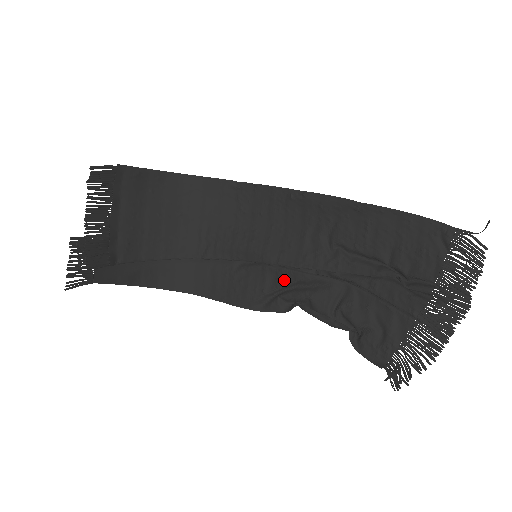
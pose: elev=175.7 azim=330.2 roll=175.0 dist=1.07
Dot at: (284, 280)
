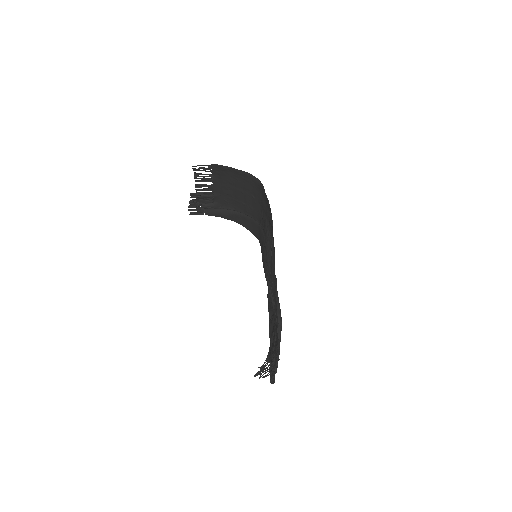
Dot at: occluded
